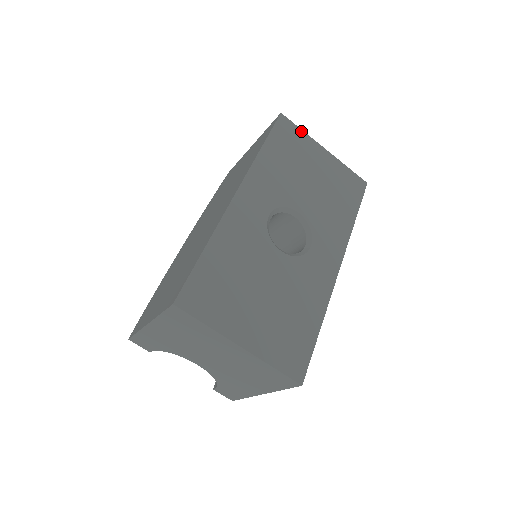
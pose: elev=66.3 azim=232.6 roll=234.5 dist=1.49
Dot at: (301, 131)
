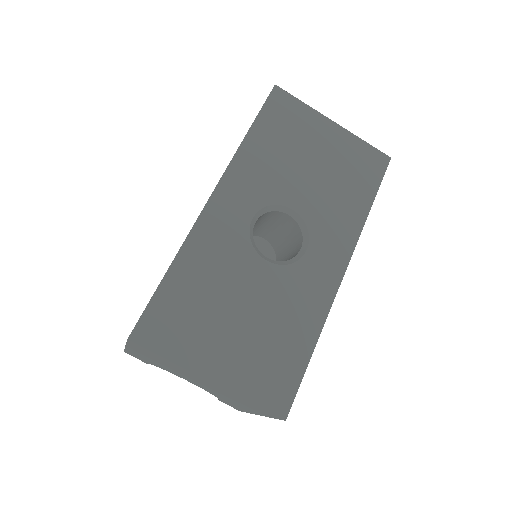
Dot at: (301, 104)
